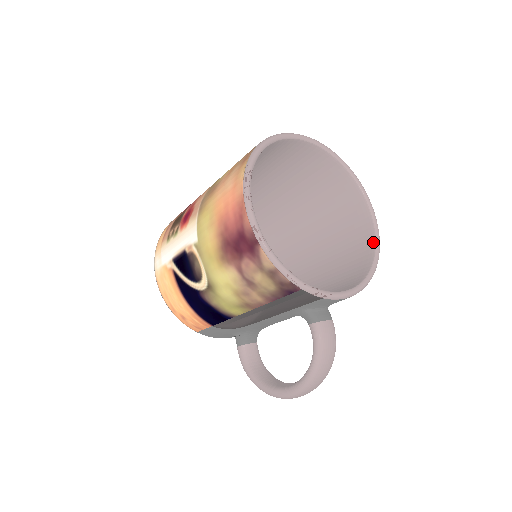
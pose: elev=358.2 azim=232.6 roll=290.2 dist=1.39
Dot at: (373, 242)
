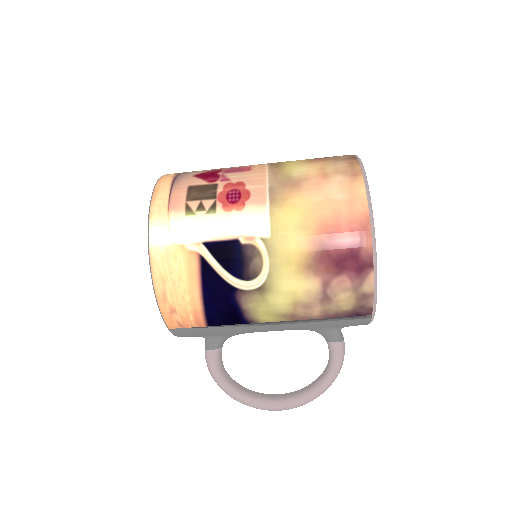
Dot at: occluded
